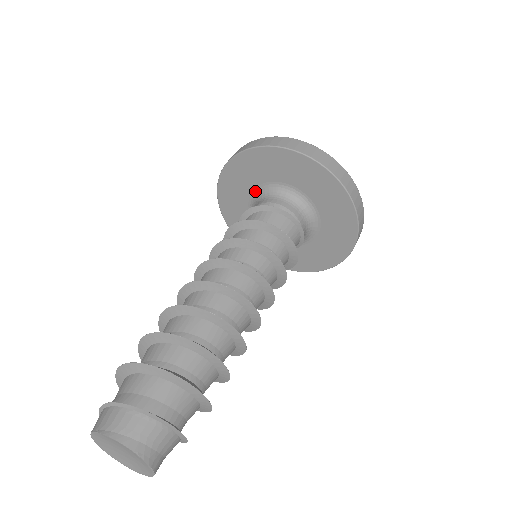
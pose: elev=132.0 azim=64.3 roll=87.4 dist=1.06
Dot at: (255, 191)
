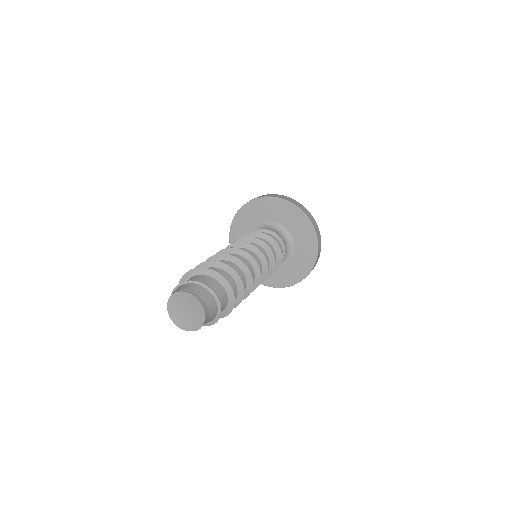
Dot at: (258, 225)
